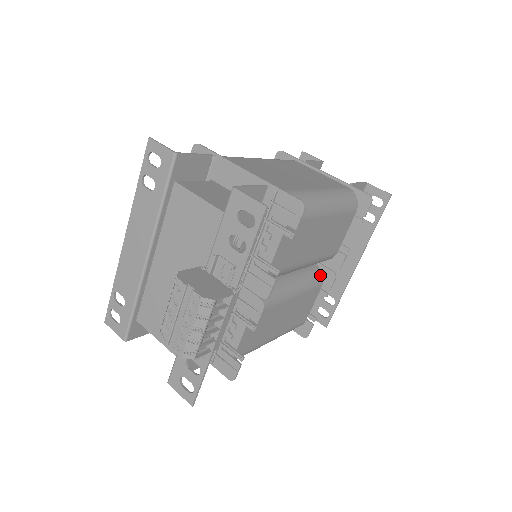
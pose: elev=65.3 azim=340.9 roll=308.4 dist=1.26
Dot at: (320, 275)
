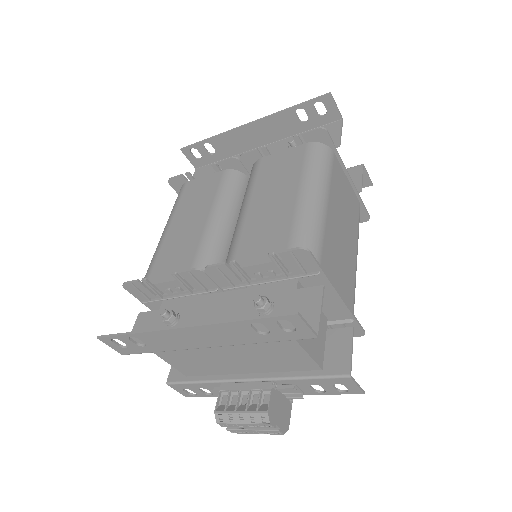
Dot at: occluded
